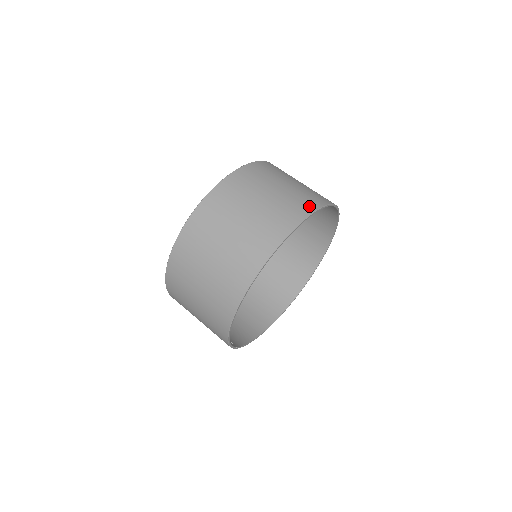
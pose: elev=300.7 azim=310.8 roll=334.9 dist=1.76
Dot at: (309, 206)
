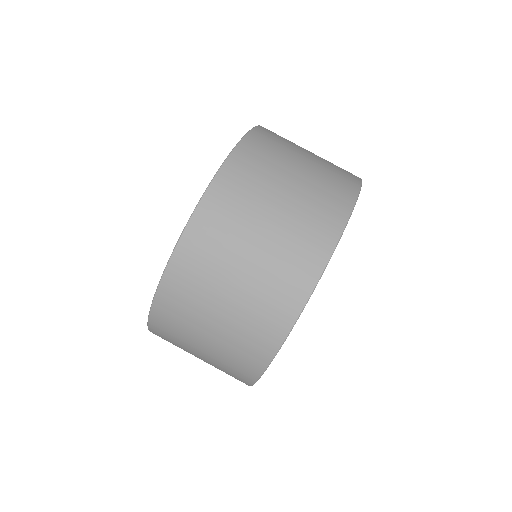
Dot at: (307, 275)
